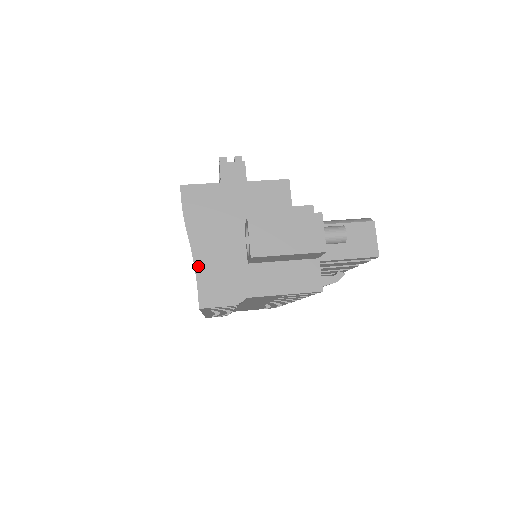
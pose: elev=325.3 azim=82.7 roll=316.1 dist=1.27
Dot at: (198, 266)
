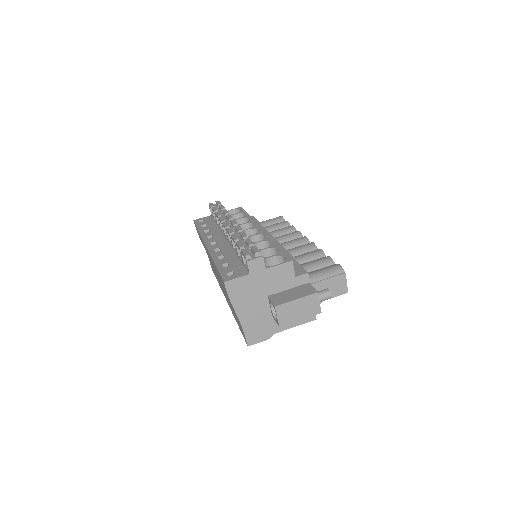
Dot at: (243, 325)
